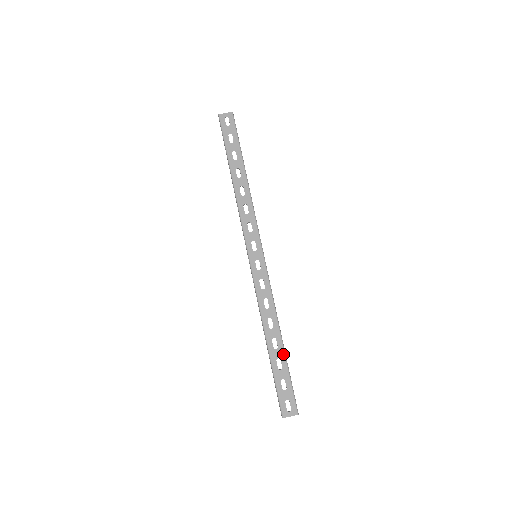
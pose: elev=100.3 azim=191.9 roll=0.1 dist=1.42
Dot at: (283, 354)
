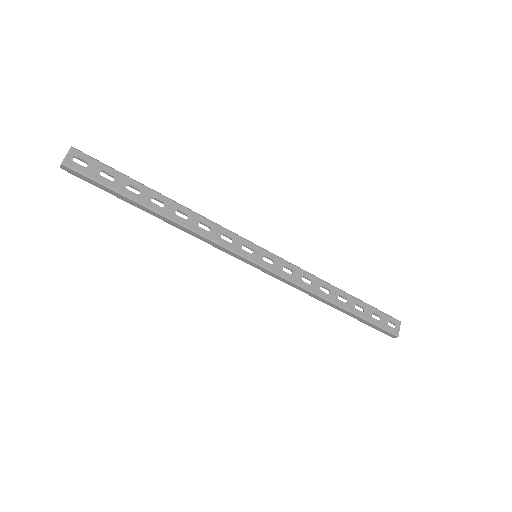
Dot at: (354, 299)
